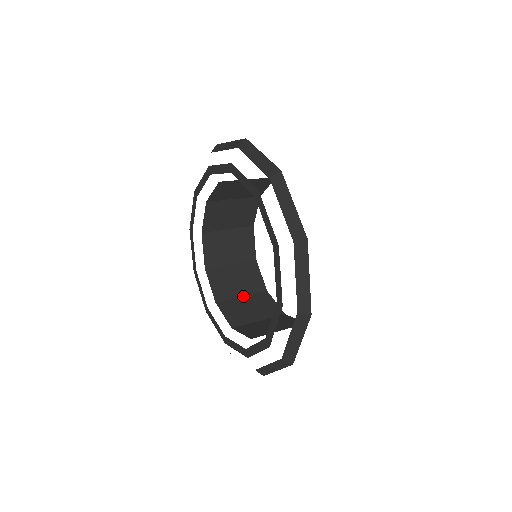
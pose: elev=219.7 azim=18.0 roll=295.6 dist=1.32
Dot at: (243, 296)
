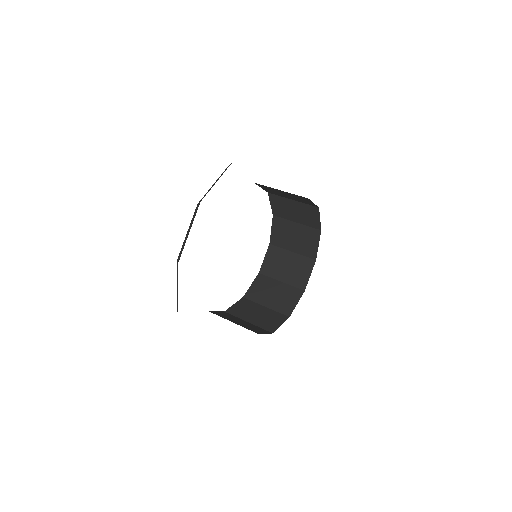
Dot at: (282, 282)
